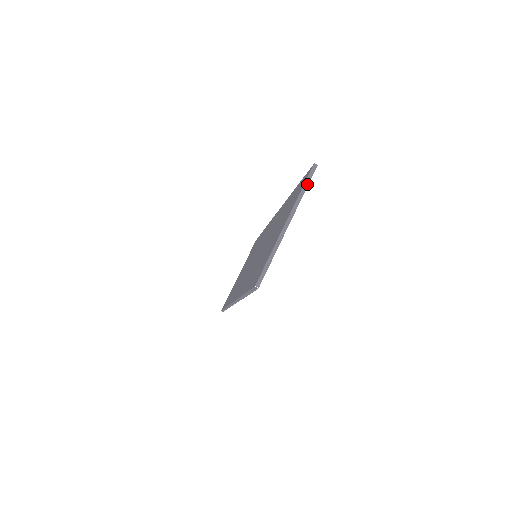
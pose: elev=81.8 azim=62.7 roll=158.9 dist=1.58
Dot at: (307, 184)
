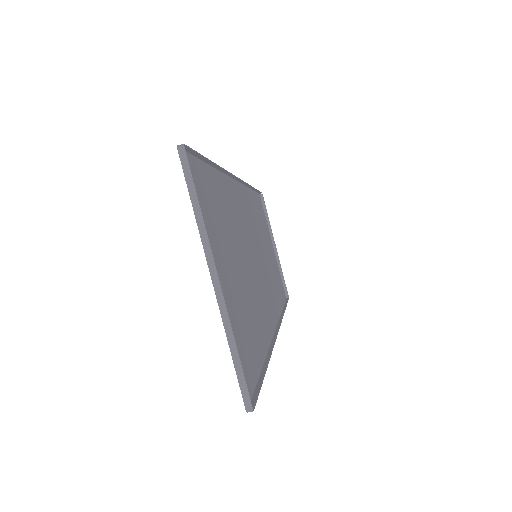
Dot at: (193, 191)
